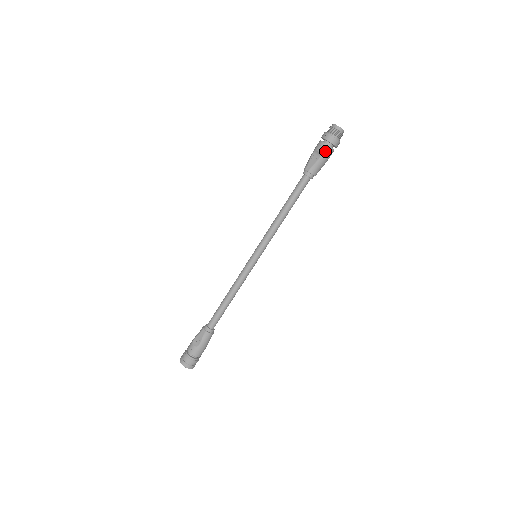
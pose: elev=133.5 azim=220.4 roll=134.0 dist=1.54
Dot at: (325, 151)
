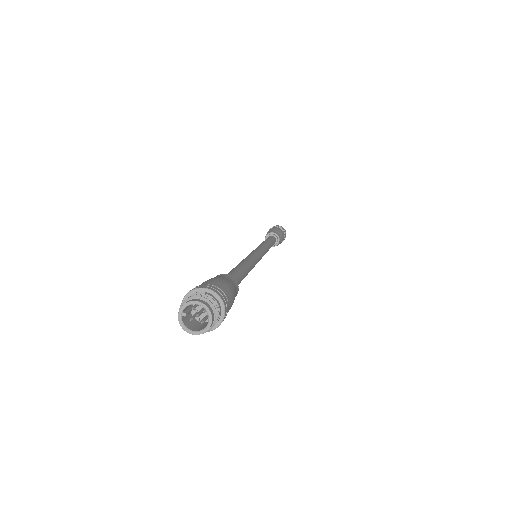
Dot at: occluded
